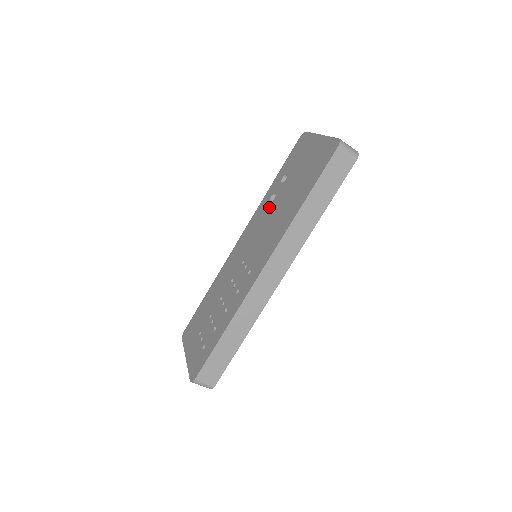
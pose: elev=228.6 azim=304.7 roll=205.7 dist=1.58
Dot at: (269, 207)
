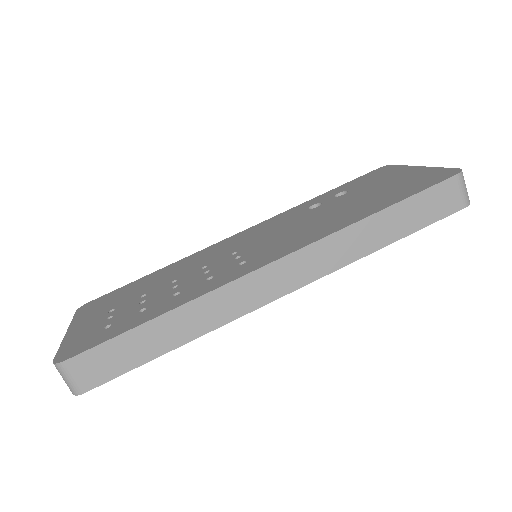
Dot at: (306, 212)
